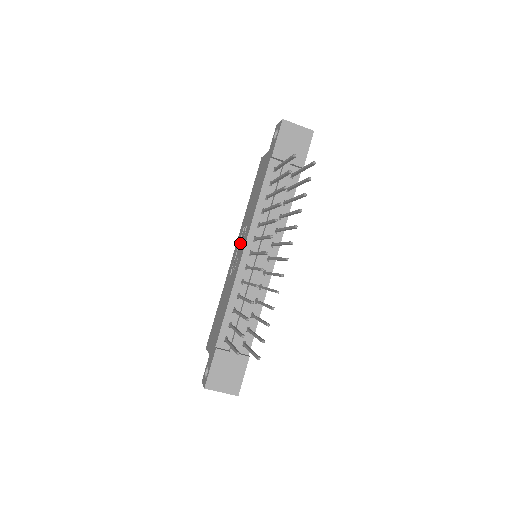
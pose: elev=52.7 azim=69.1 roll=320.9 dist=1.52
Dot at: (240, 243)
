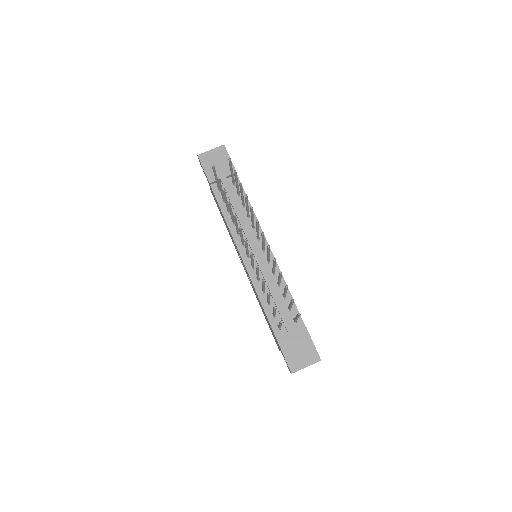
Dot at: (240, 258)
